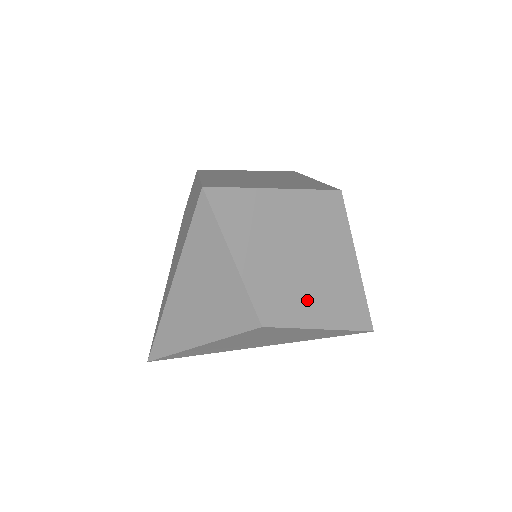
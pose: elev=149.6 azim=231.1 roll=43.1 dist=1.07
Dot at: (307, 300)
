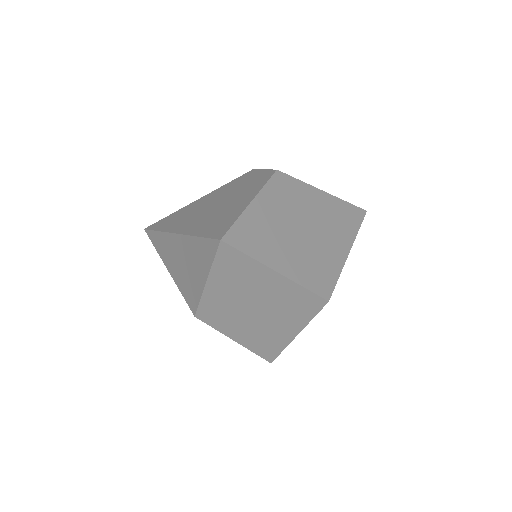
Dot at: (239, 326)
